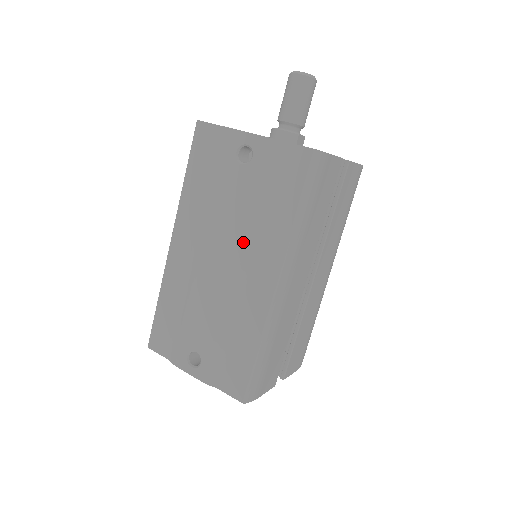
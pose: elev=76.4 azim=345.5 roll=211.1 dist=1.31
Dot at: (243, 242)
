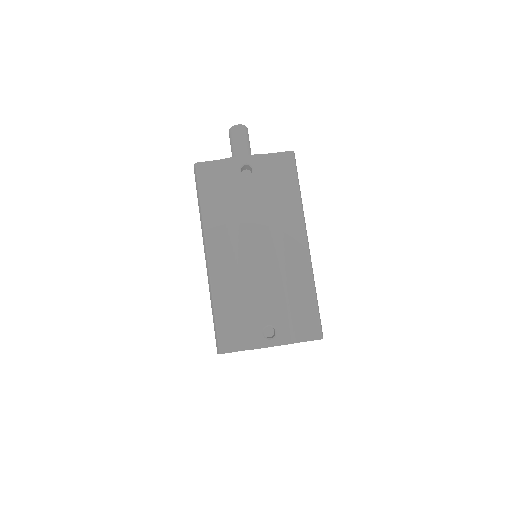
Dot at: (271, 226)
